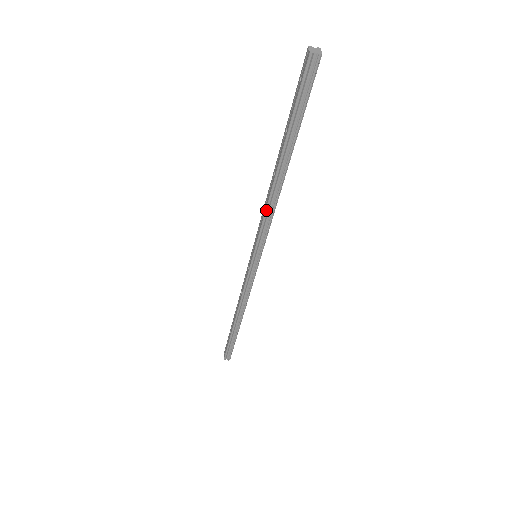
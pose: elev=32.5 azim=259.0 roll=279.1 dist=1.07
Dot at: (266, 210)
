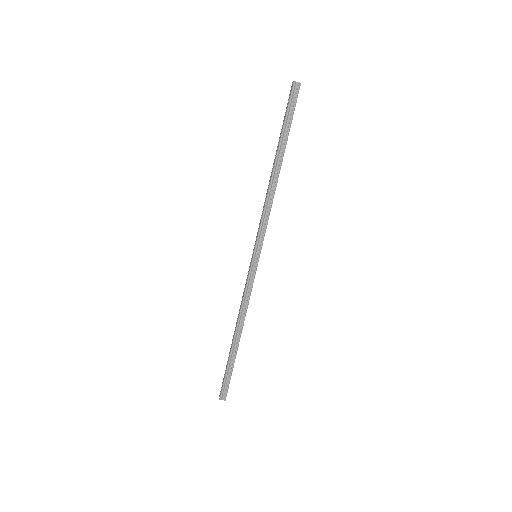
Dot at: (265, 204)
